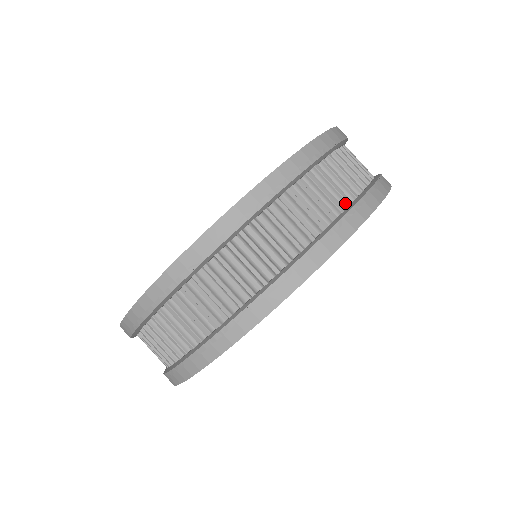
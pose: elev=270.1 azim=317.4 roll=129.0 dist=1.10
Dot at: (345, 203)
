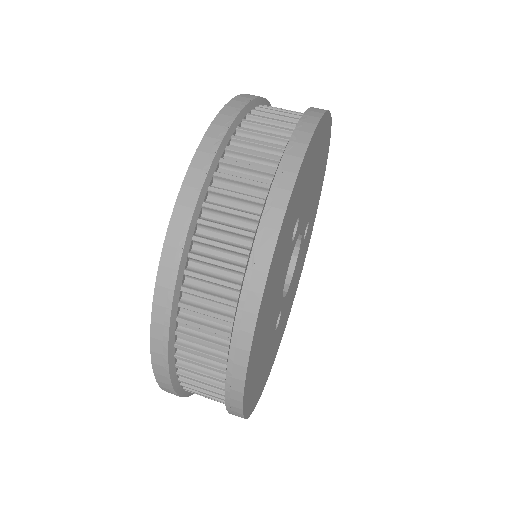
Dot at: (292, 127)
